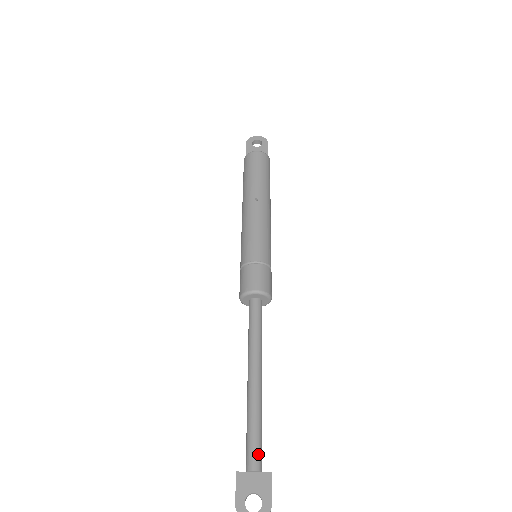
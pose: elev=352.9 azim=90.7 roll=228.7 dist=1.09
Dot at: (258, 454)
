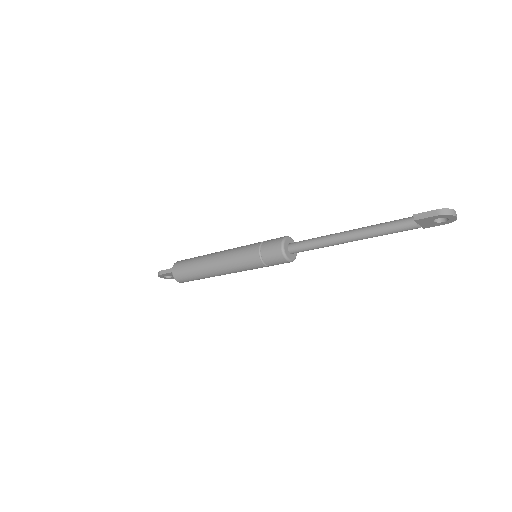
Dot at: occluded
